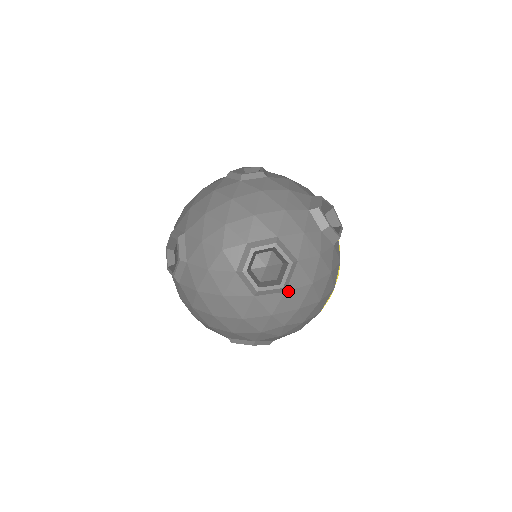
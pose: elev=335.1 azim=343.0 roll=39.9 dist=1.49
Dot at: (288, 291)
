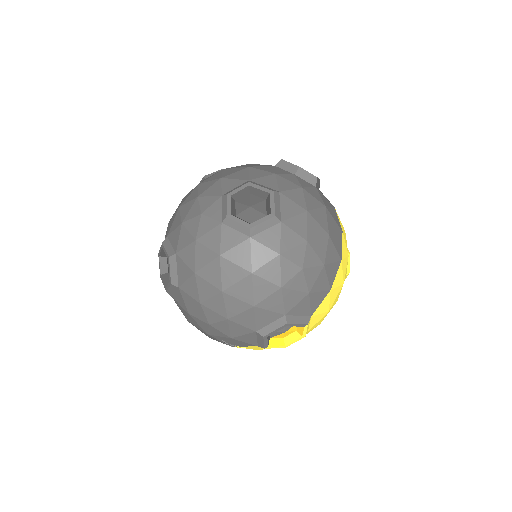
Dot at: (284, 221)
